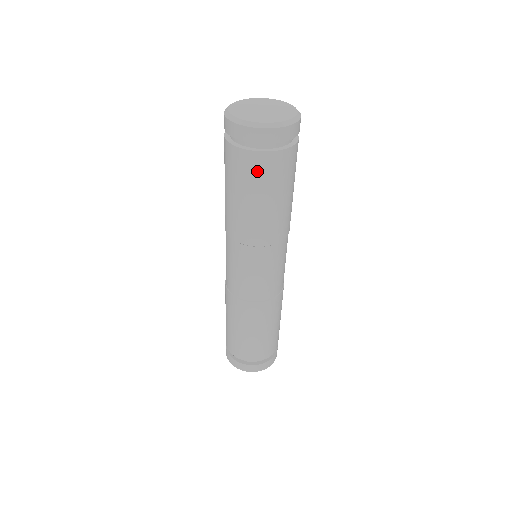
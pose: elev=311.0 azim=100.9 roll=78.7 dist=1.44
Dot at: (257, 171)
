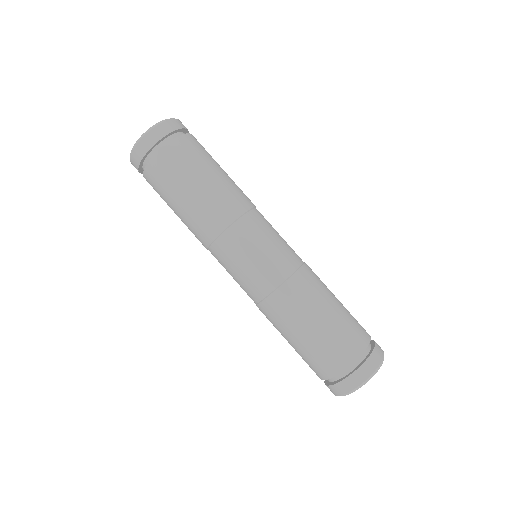
Dot at: (186, 153)
